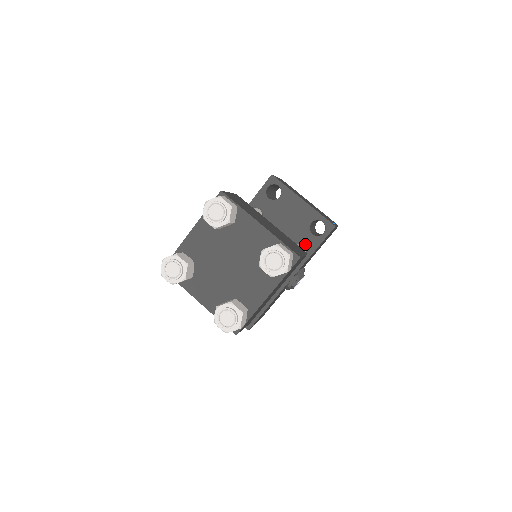
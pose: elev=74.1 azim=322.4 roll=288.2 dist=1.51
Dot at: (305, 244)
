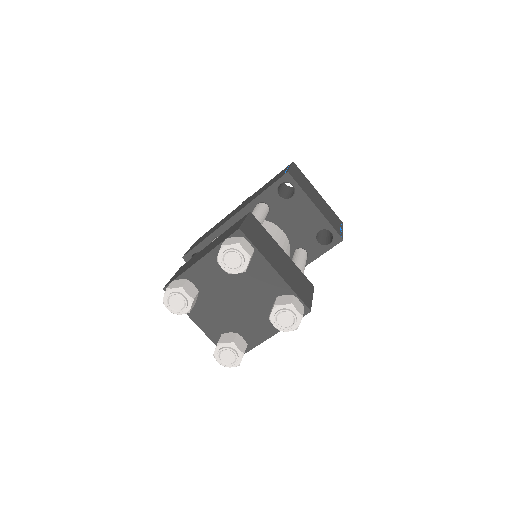
Dot at: (308, 250)
